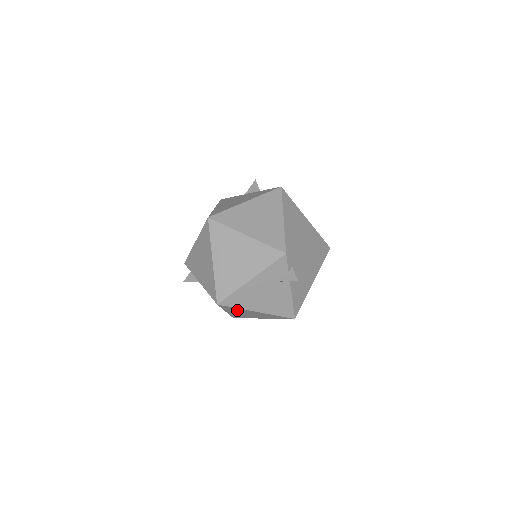
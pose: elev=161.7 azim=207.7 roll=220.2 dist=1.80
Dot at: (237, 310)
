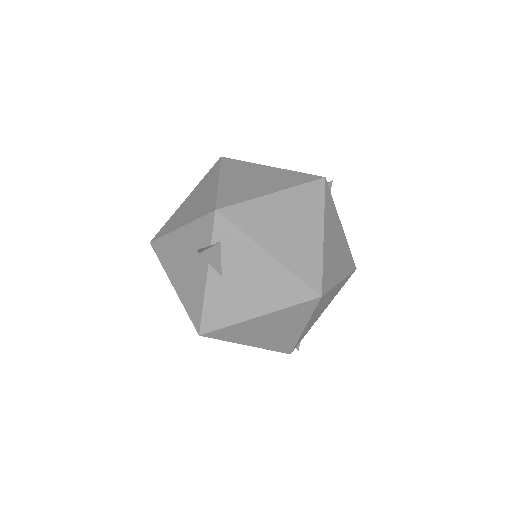
Dot at: occluded
